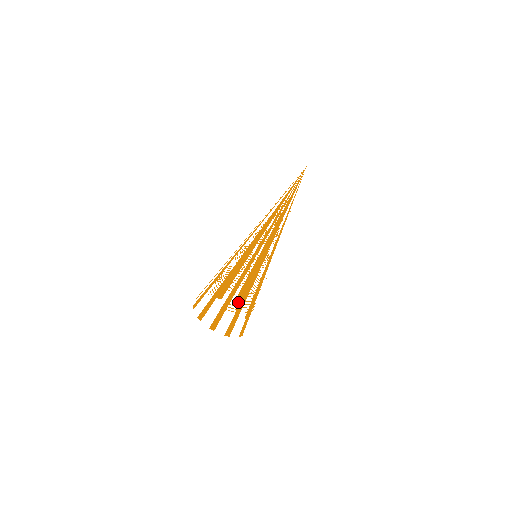
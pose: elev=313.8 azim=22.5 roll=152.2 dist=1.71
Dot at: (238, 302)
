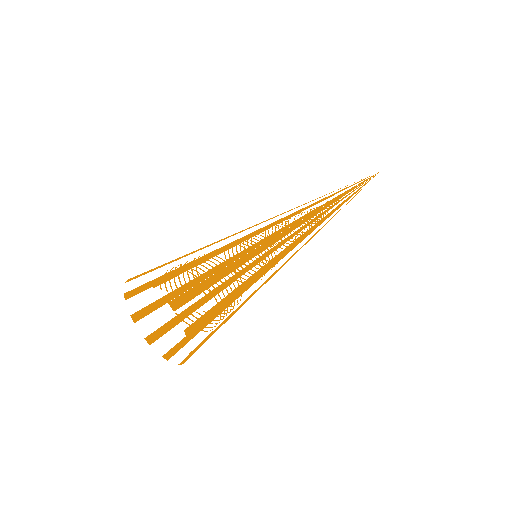
Dot at: (181, 301)
